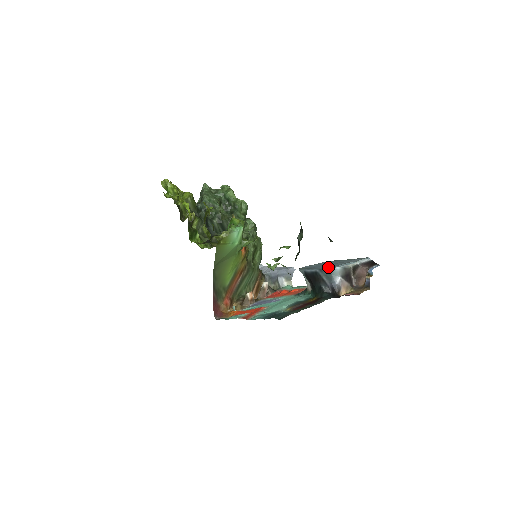
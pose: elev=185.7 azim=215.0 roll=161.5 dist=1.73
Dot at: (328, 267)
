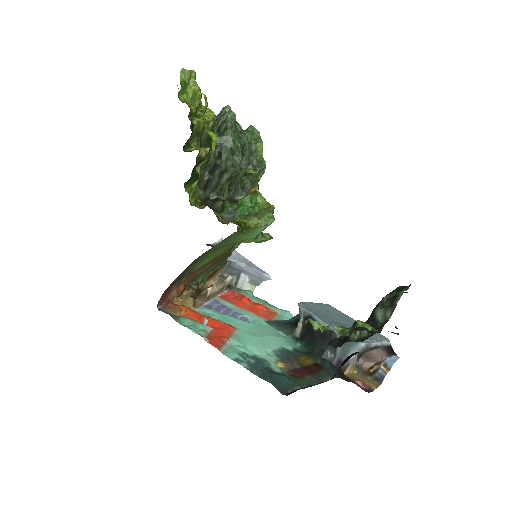
Dot at: occluded
